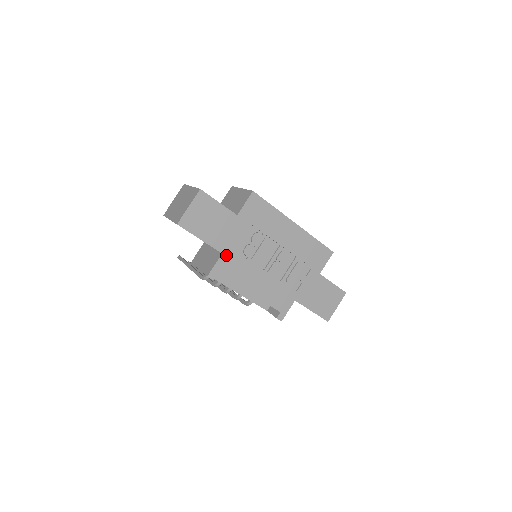
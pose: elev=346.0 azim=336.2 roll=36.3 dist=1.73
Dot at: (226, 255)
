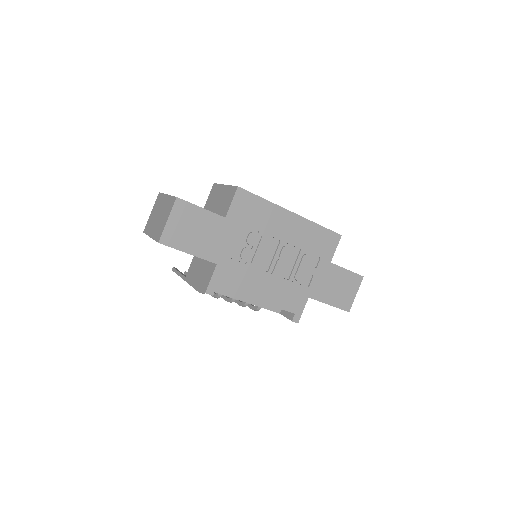
Dot at: (222, 265)
